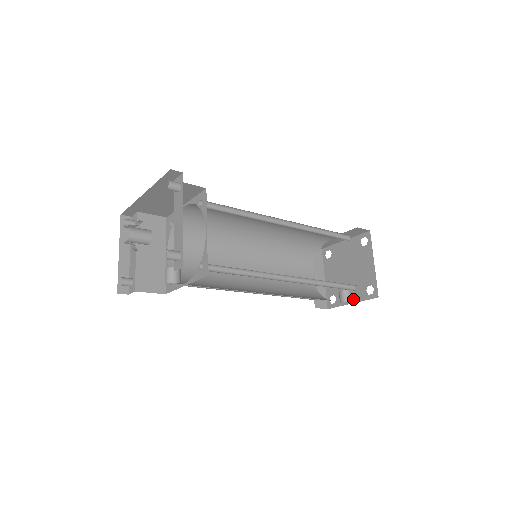
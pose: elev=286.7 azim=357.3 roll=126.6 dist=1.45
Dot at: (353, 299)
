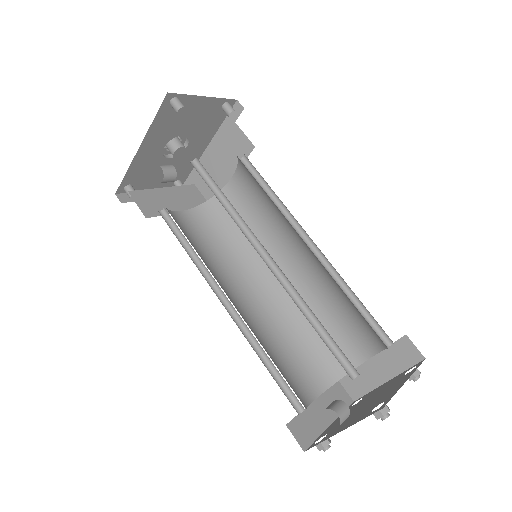
Dot at: (347, 426)
